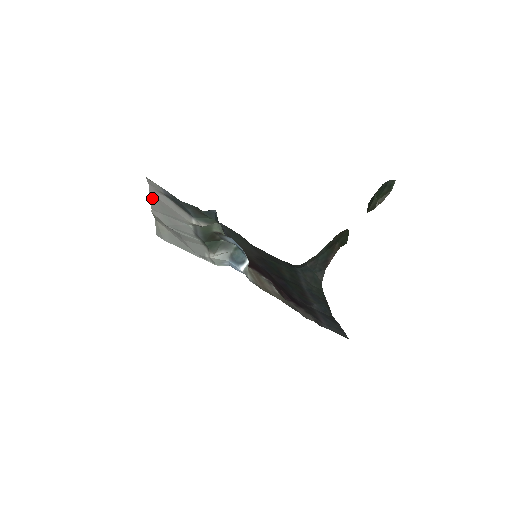
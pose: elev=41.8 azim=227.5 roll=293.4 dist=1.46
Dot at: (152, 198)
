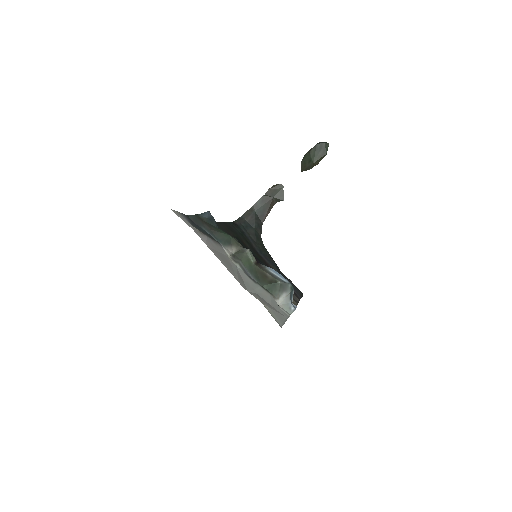
Dot at: (217, 257)
